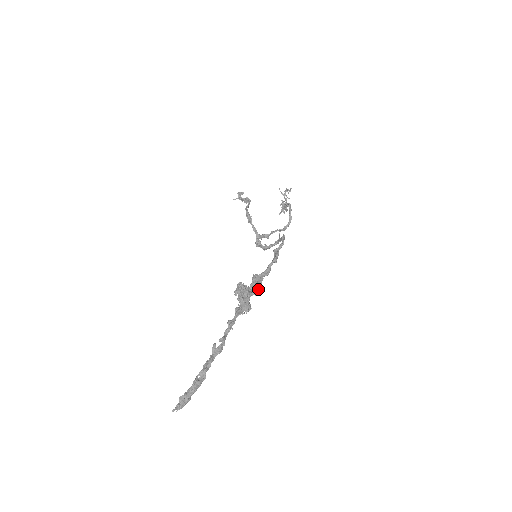
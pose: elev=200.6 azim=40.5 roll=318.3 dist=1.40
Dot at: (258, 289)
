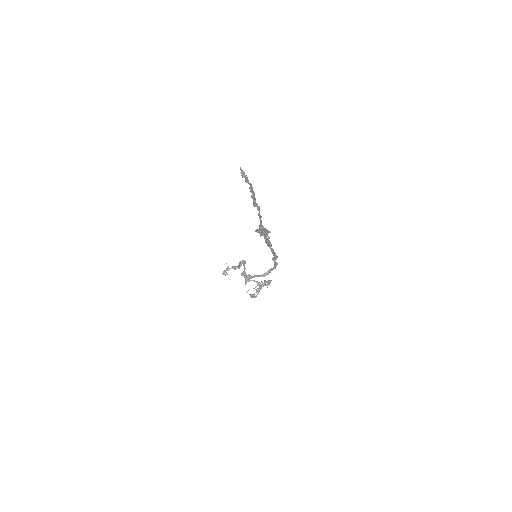
Dot at: (269, 242)
